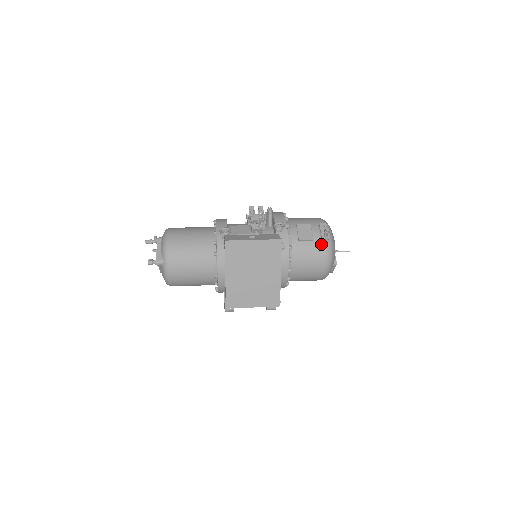
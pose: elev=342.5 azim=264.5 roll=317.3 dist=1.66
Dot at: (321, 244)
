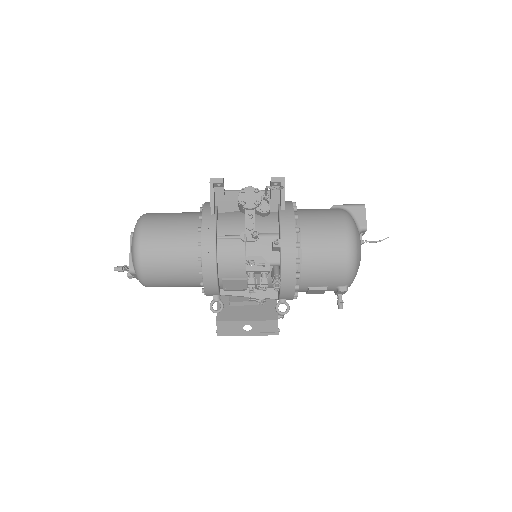
Dot at: occluded
